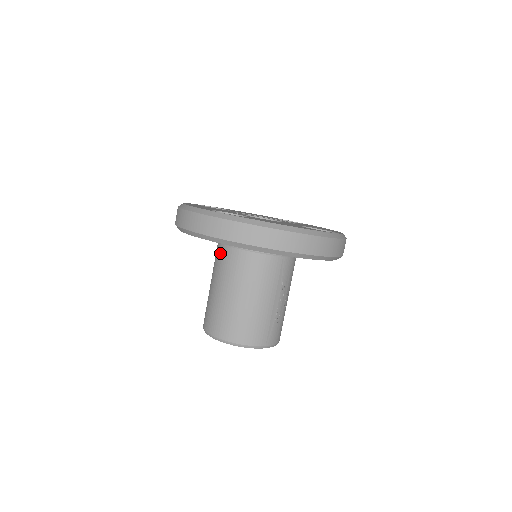
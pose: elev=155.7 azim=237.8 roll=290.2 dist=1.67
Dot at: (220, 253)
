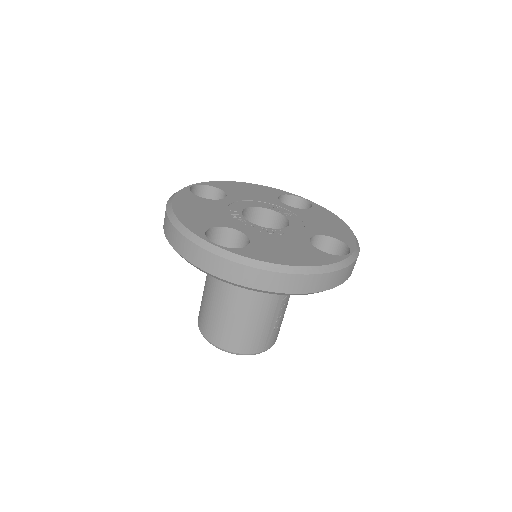
Dot at: occluded
